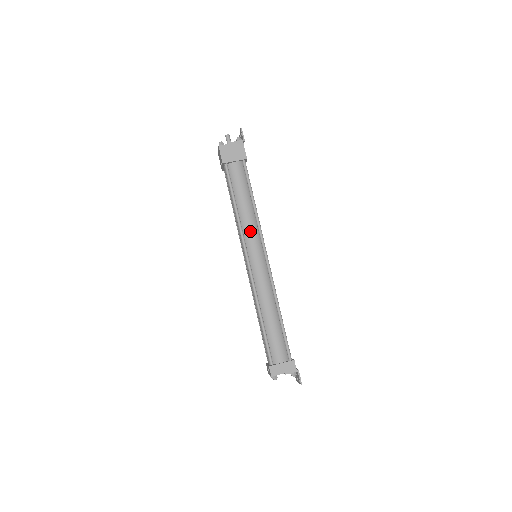
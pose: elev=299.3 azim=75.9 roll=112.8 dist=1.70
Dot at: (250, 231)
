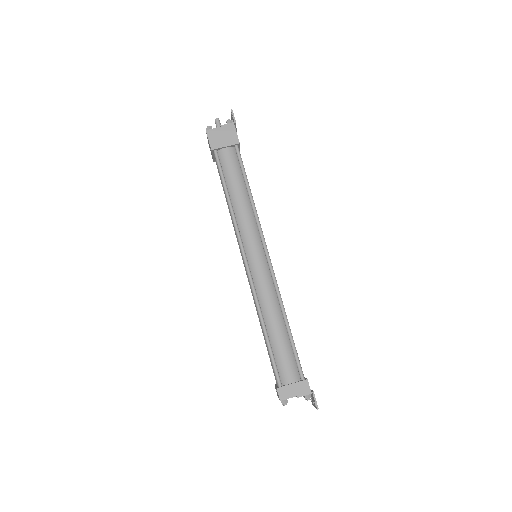
Dot at: (247, 226)
